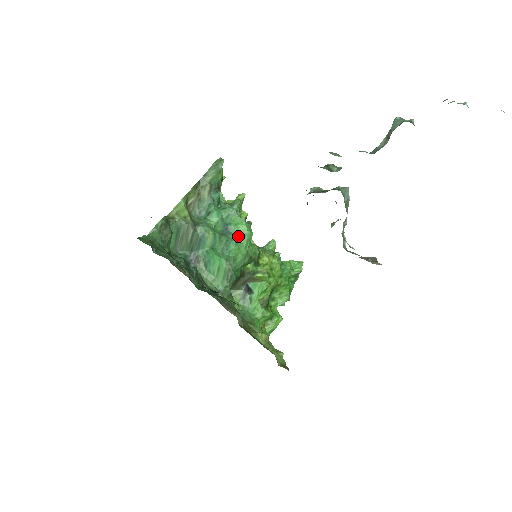
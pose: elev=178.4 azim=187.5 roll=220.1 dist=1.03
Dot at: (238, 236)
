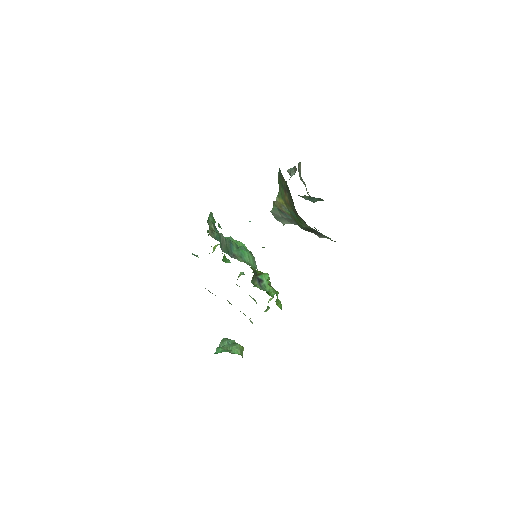
Dot at: occluded
